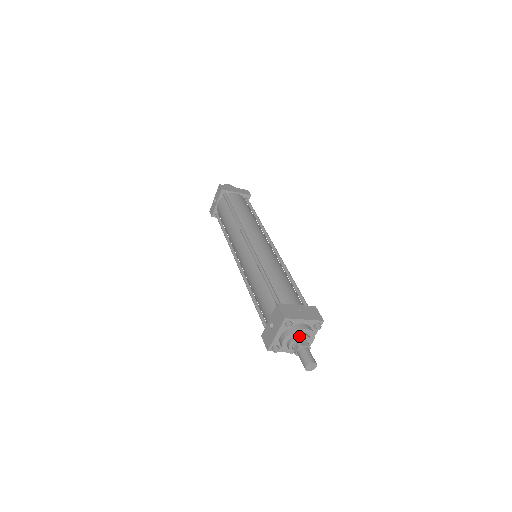
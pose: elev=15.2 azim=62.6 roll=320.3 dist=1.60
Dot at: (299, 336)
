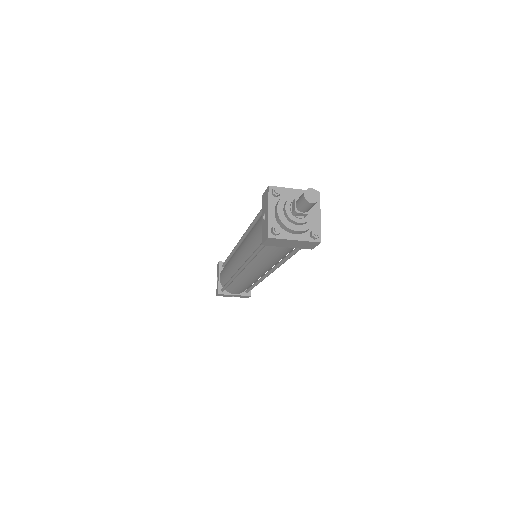
Dot at: (292, 196)
